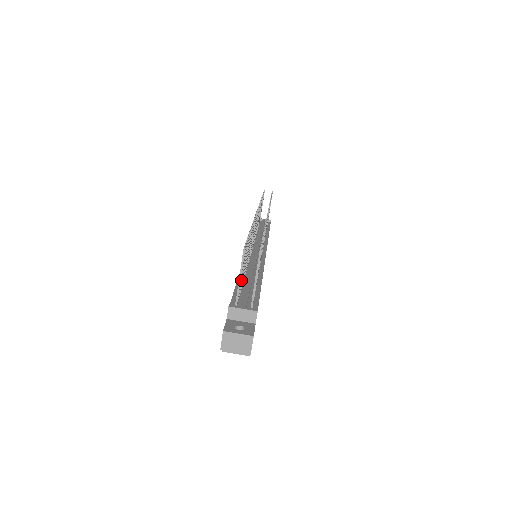
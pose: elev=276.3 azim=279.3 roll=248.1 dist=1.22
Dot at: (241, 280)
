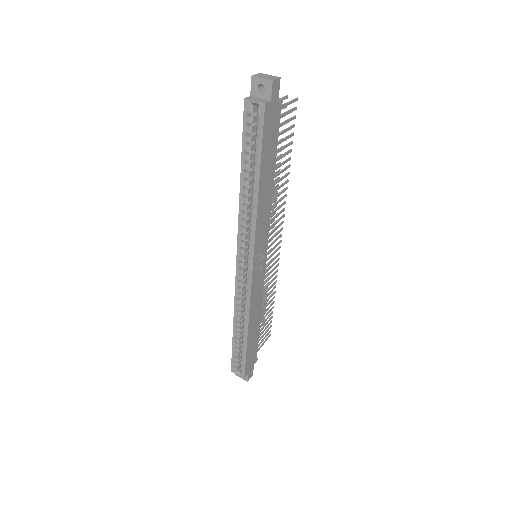
Dot at: occluded
